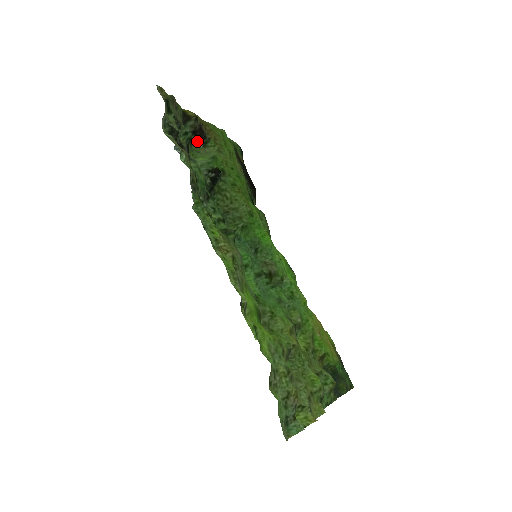
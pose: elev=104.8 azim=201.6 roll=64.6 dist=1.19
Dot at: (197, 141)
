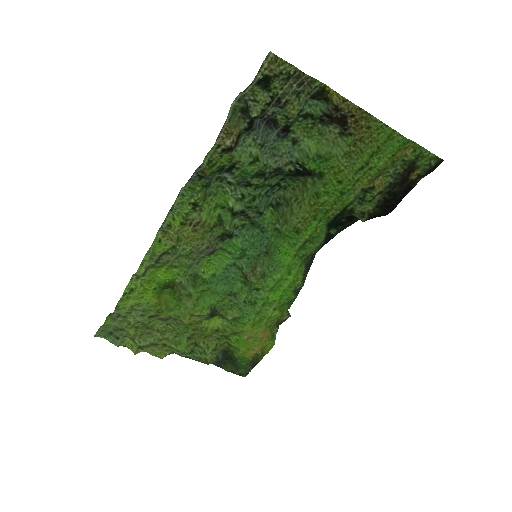
Dot at: (334, 123)
